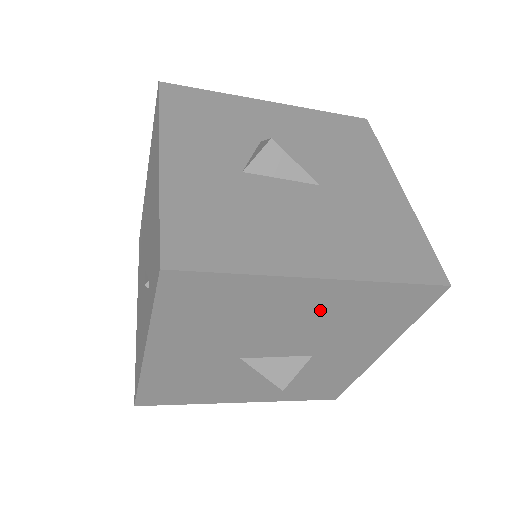
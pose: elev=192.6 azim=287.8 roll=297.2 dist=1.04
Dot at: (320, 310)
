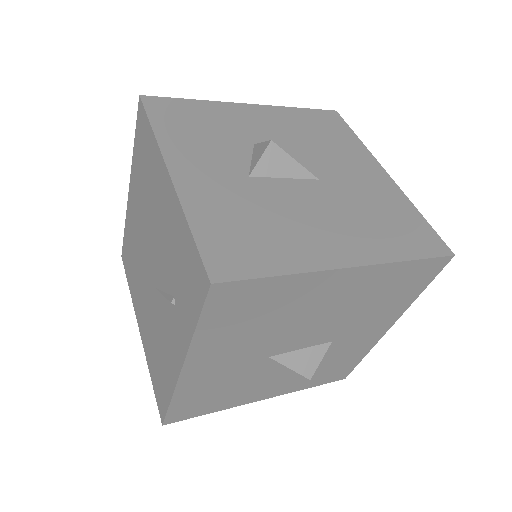
Dot at: (345, 297)
